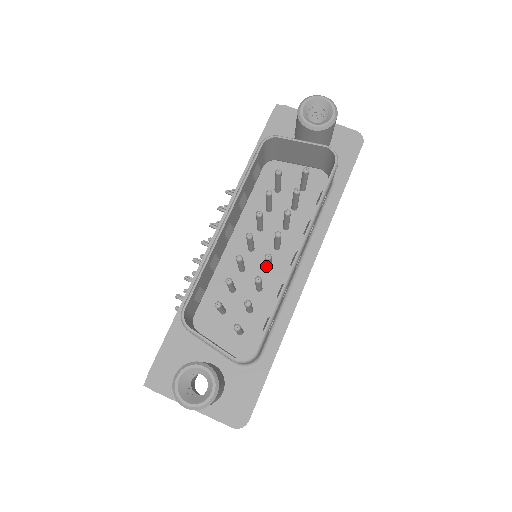
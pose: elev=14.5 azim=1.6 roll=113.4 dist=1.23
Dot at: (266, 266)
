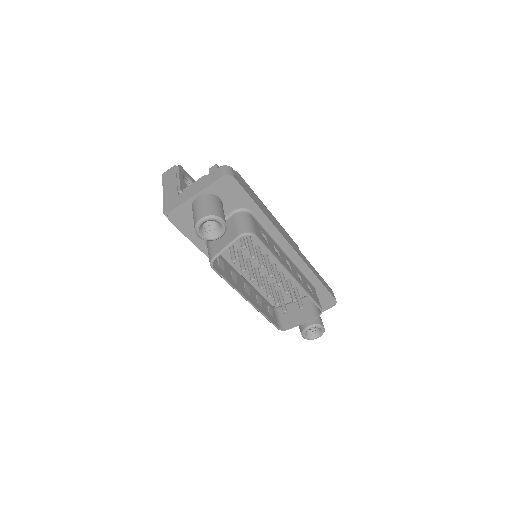
Dot at: occluded
